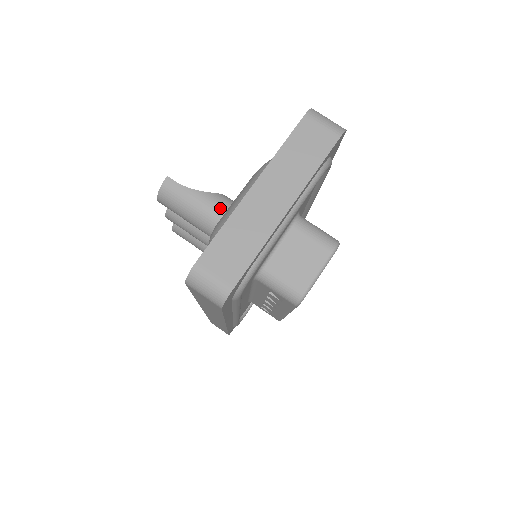
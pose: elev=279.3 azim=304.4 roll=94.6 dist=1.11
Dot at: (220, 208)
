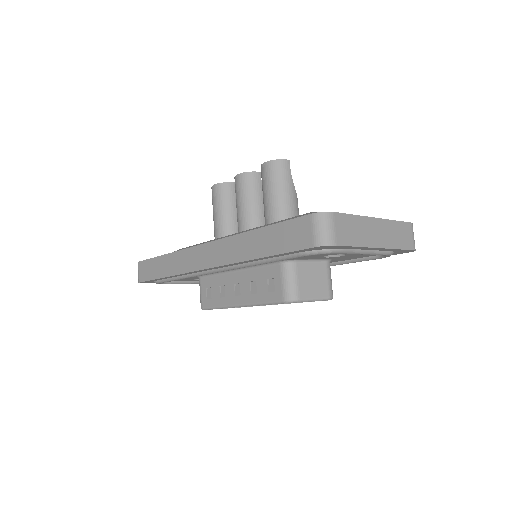
Dot at: (295, 208)
